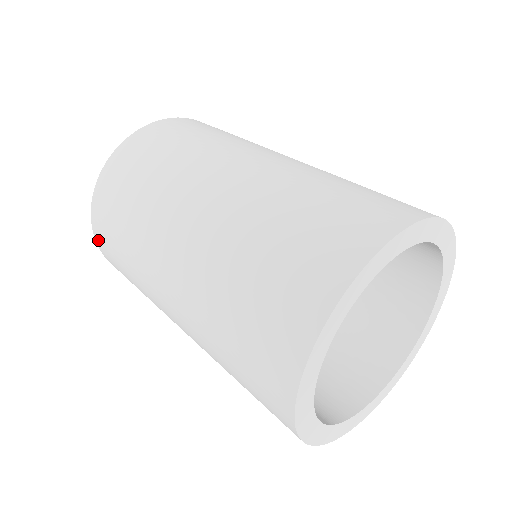
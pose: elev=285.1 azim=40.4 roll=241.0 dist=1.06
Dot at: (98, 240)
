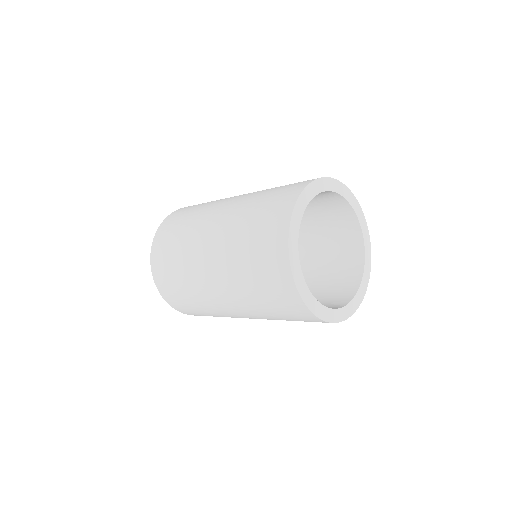
Dot at: (157, 281)
